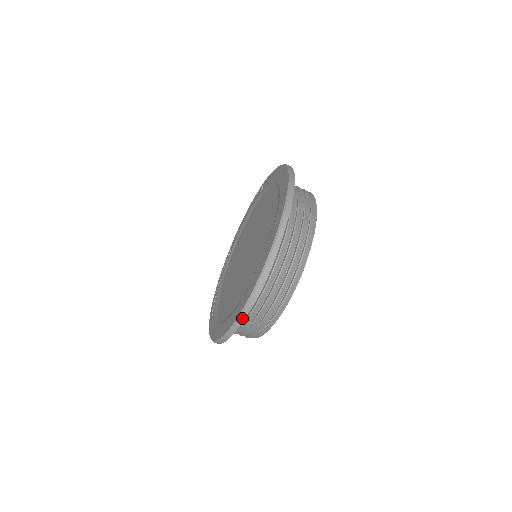
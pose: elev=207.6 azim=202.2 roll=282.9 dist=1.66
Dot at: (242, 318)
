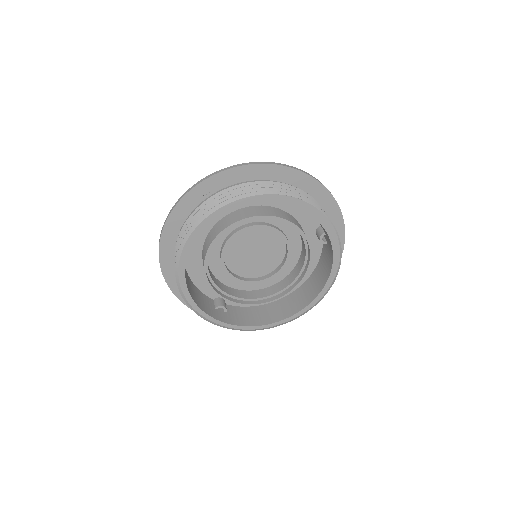
Dot at: (238, 165)
